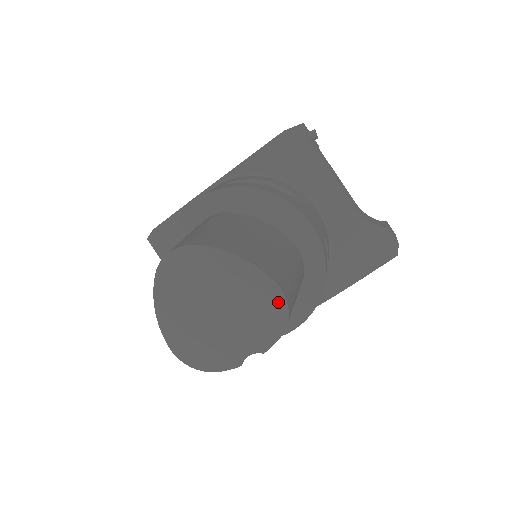
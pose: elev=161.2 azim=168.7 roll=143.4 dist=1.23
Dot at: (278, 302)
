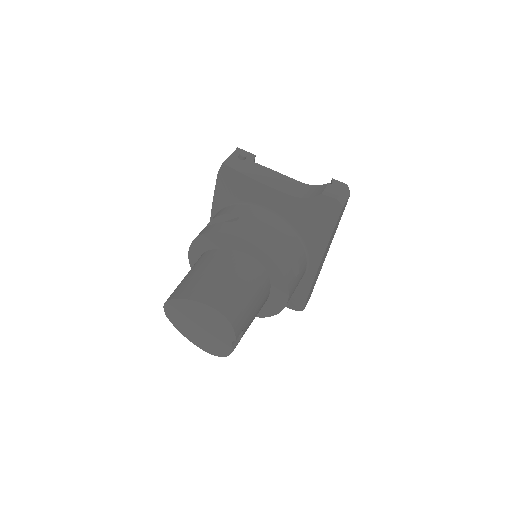
Dot at: (217, 314)
